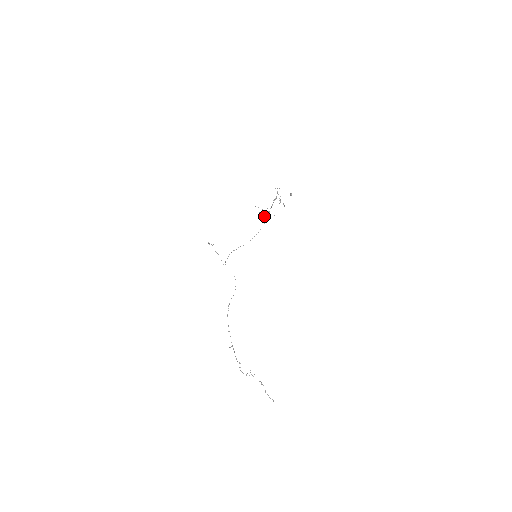
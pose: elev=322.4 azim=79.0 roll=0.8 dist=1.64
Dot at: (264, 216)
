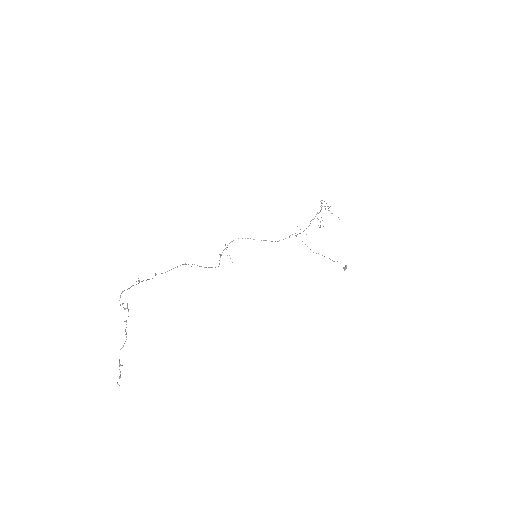
Dot at: occluded
